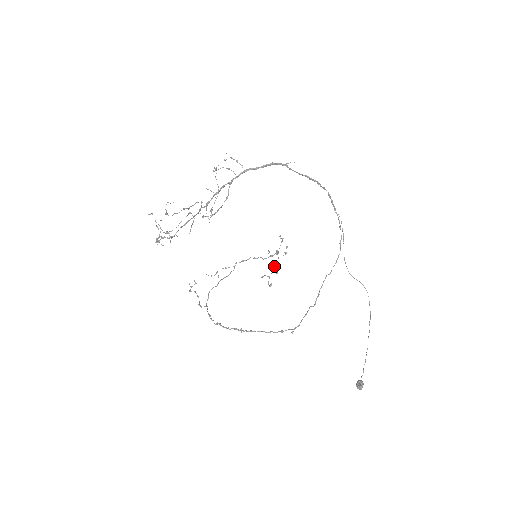
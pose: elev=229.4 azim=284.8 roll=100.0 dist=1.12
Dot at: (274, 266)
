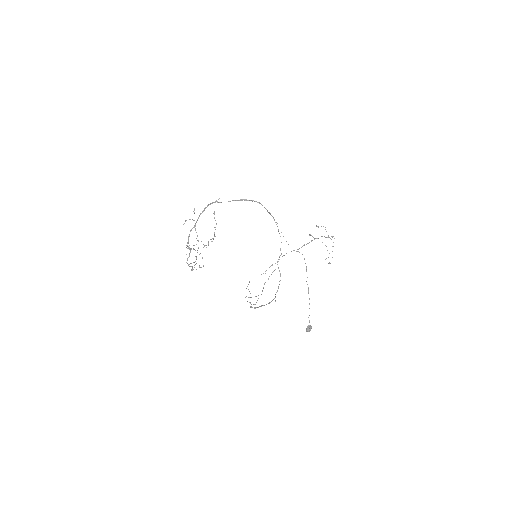
Dot at: occluded
